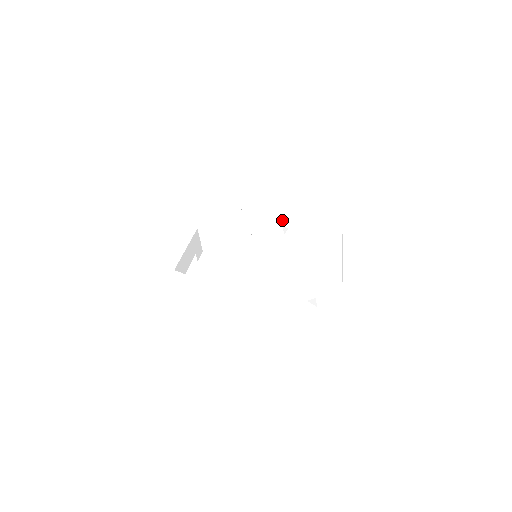
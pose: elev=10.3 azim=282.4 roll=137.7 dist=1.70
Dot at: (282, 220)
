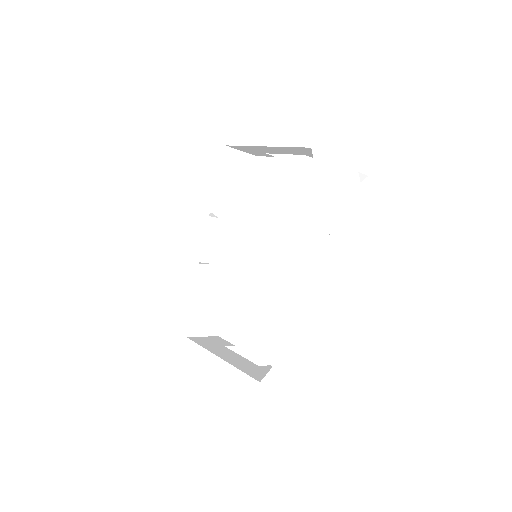
Dot at: occluded
